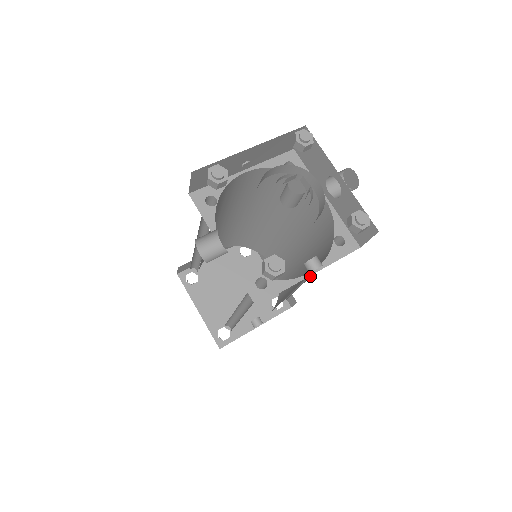
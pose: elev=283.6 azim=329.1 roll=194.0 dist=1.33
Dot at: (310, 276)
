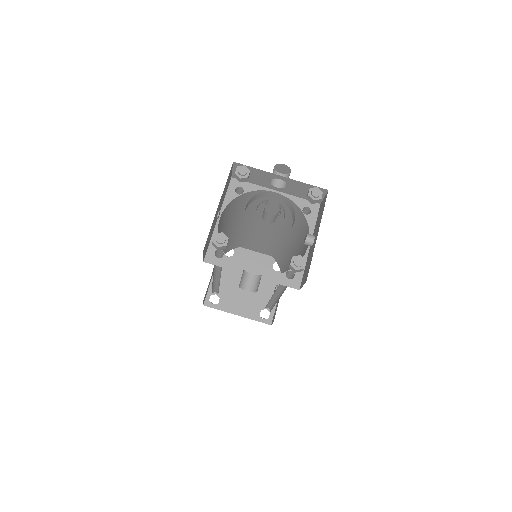
Dot at: occluded
